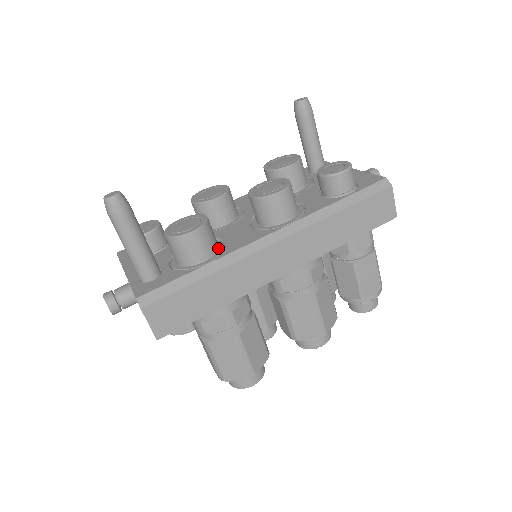
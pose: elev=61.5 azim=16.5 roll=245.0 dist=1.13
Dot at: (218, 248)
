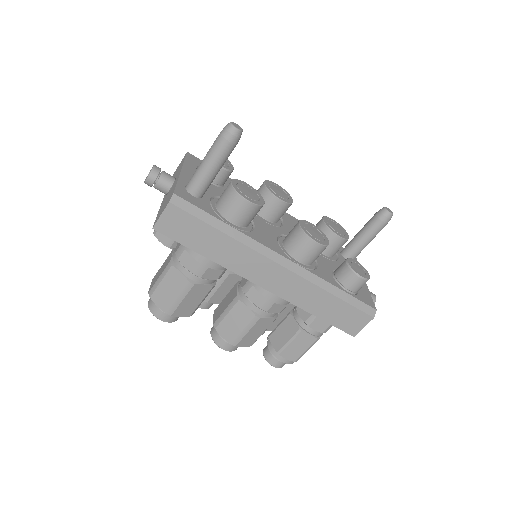
Dot at: (247, 226)
